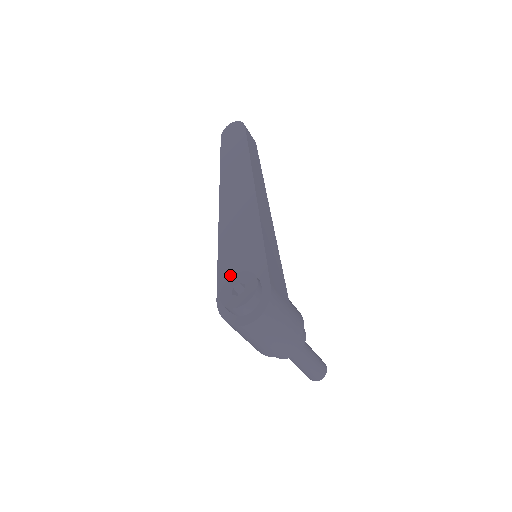
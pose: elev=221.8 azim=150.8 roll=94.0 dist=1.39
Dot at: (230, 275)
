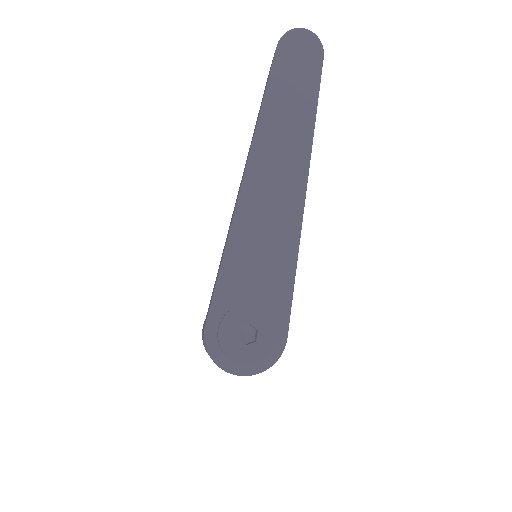
Dot at: (235, 300)
